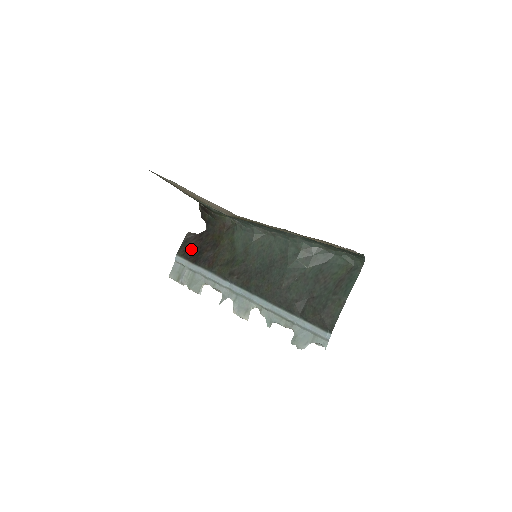
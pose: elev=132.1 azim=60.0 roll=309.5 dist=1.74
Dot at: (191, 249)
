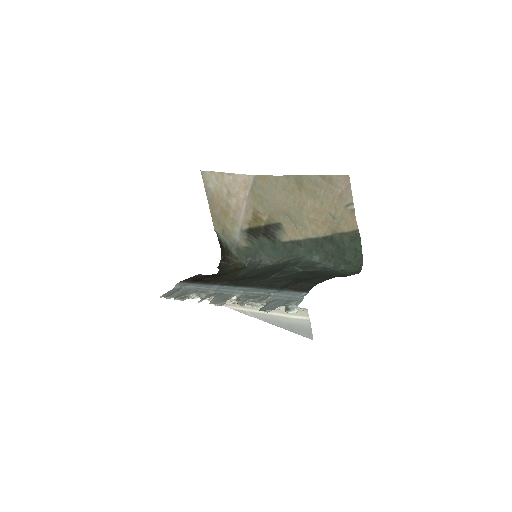
Dot at: (195, 279)
